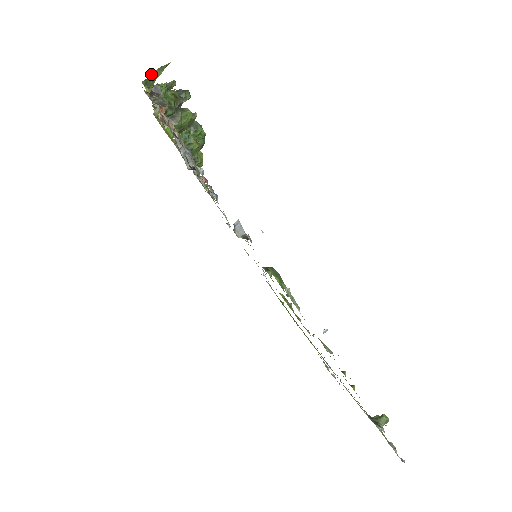
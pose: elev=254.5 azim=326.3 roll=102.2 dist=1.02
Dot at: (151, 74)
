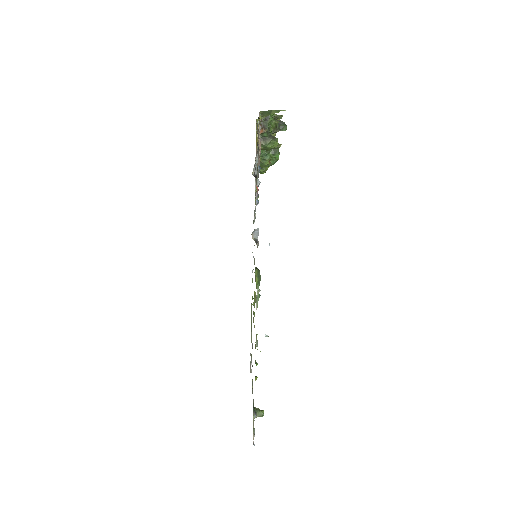
Dot at: (269, 110)
